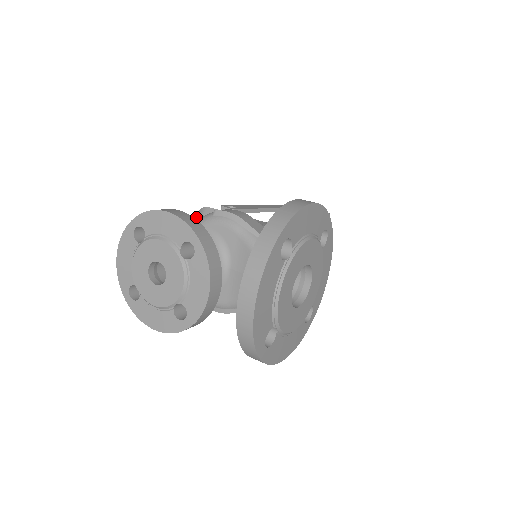
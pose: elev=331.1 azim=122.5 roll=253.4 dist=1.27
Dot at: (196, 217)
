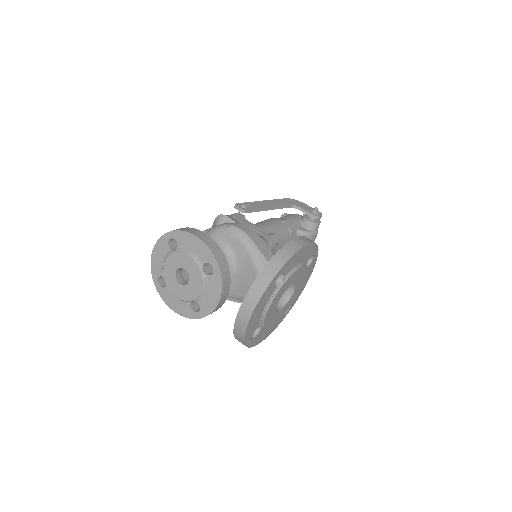
Dot at: (215, 220)
